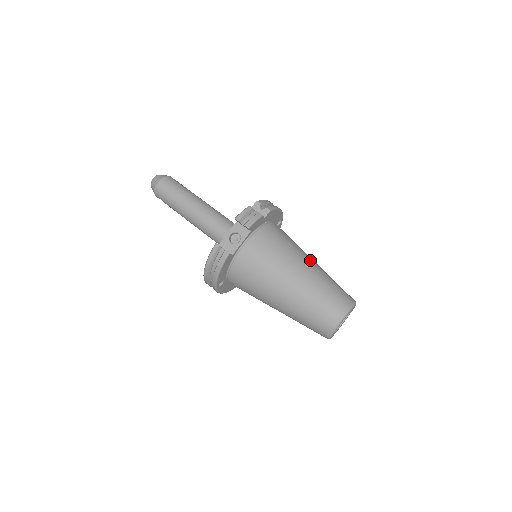
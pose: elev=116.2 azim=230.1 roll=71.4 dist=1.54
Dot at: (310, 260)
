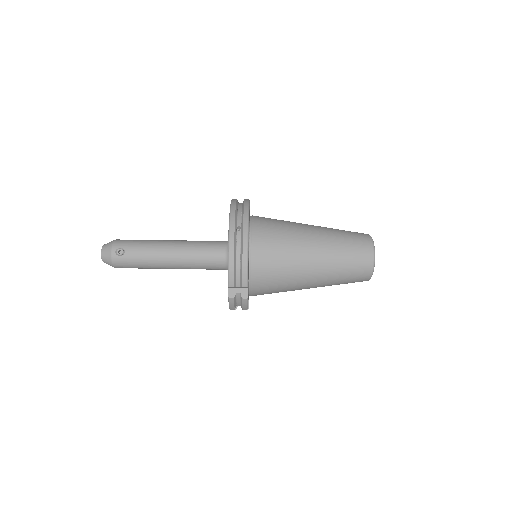
Dot at: (312, 267)
